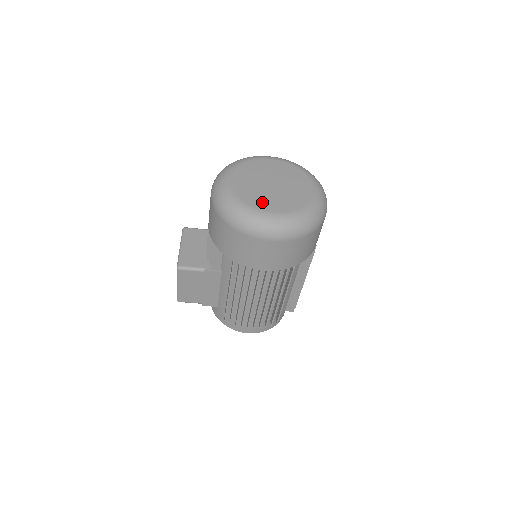
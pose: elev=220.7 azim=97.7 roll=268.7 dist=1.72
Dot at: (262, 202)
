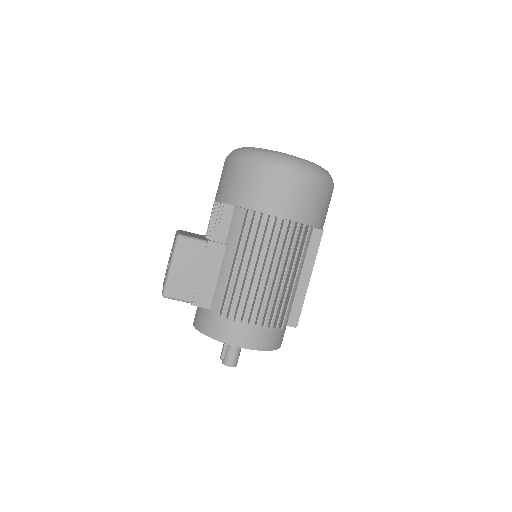
Dot at: occluded
